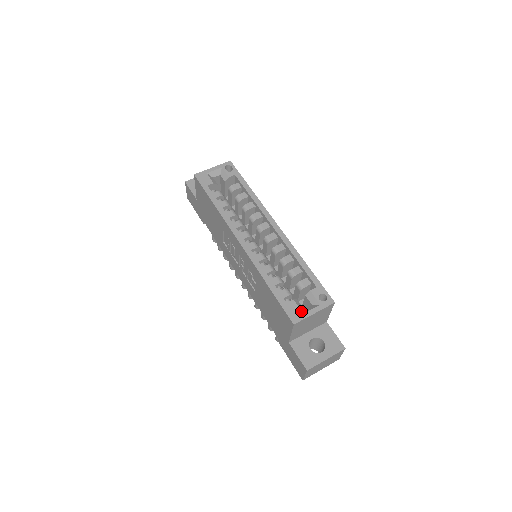
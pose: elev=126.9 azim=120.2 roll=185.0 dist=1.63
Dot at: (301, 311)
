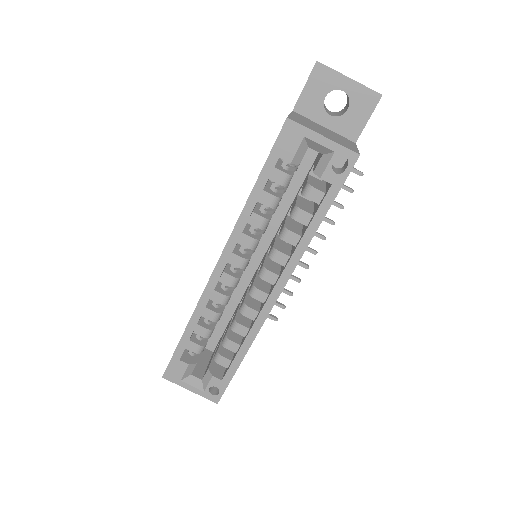
Dot at: (182, 378)
